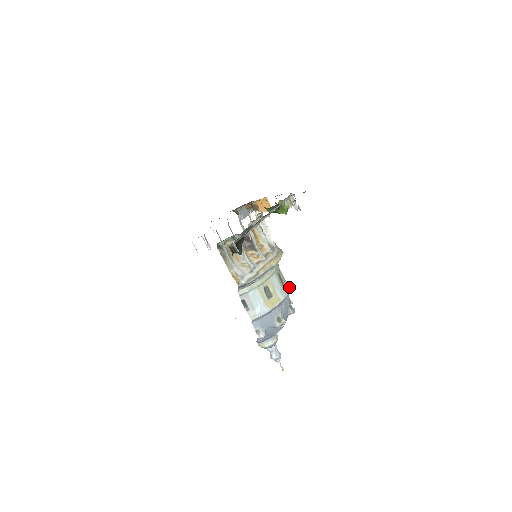
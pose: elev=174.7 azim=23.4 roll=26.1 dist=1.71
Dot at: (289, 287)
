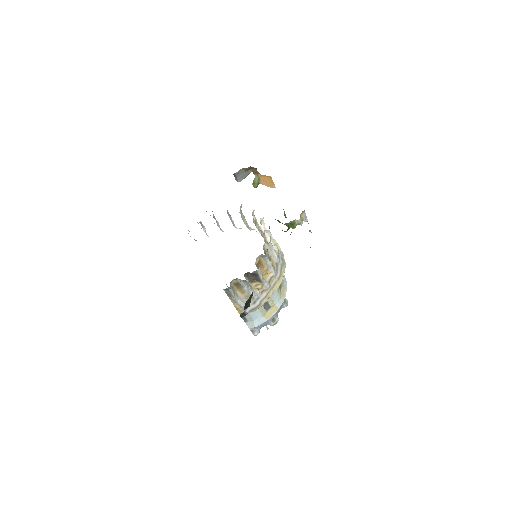
Dot at: (286, 287)
